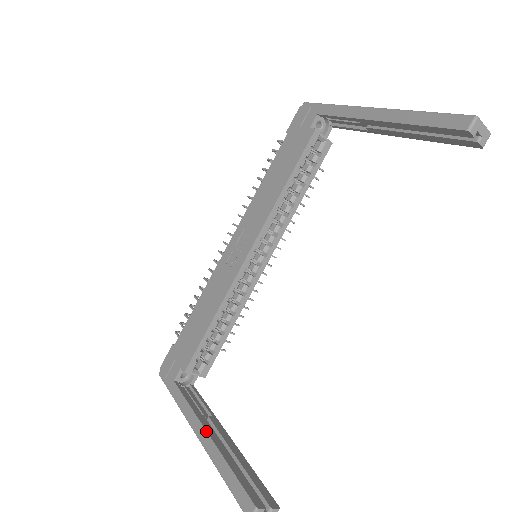
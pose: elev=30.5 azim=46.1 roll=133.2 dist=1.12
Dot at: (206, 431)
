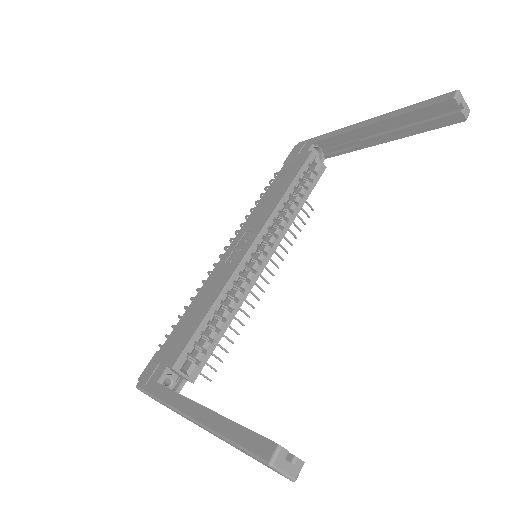
Dot at: (202, 405)
